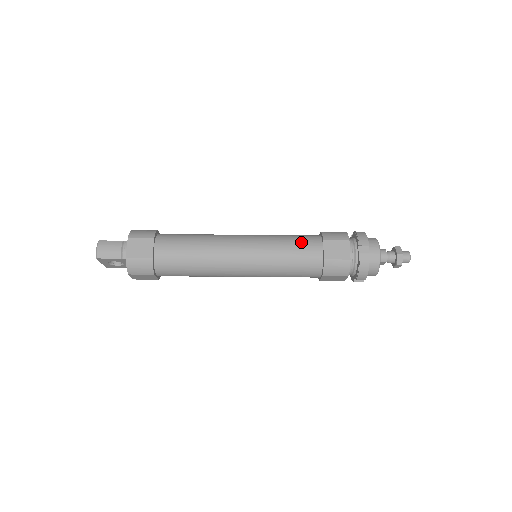
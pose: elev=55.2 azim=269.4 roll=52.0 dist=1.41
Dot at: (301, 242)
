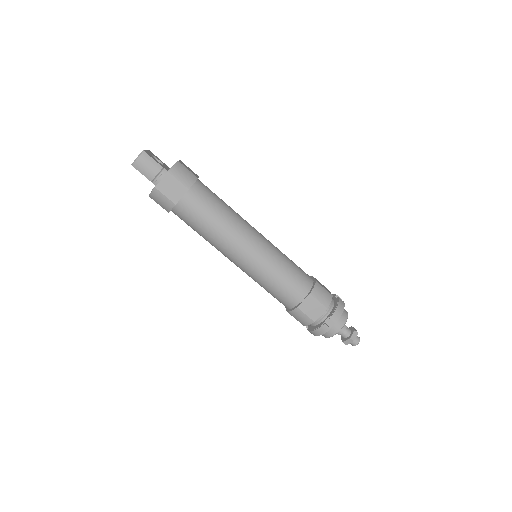
Dot at: (294, 281)
